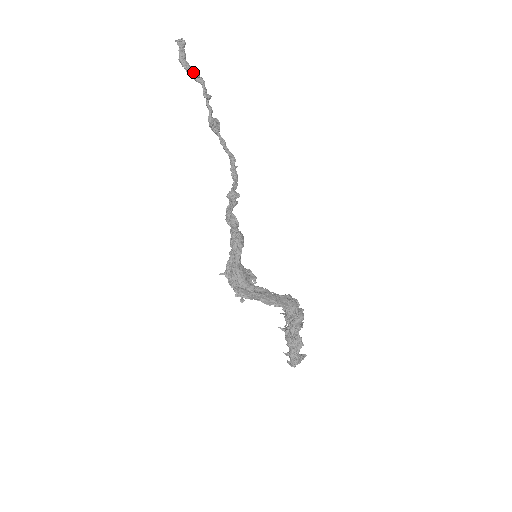
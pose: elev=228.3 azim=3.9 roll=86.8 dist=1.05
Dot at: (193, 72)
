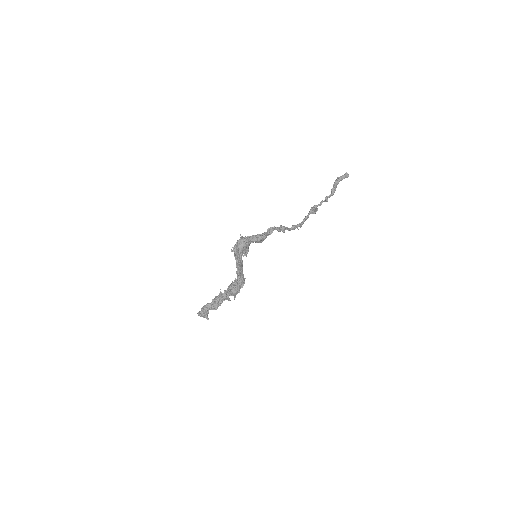
Dot at: (335, 187)
